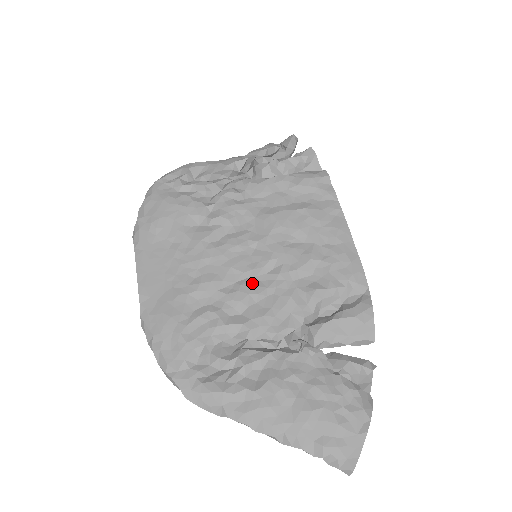
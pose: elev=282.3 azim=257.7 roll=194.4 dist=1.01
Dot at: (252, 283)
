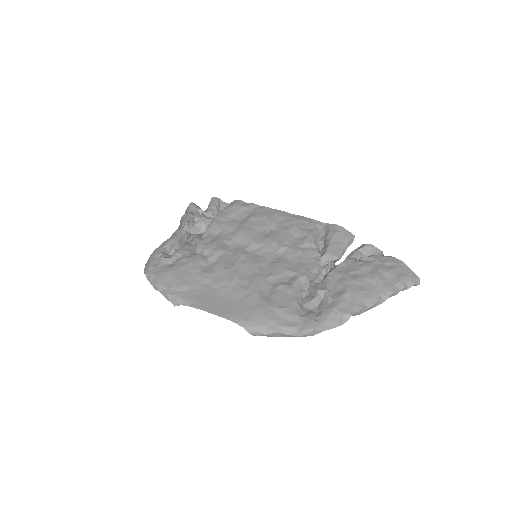
Dot at: (275, 262)
